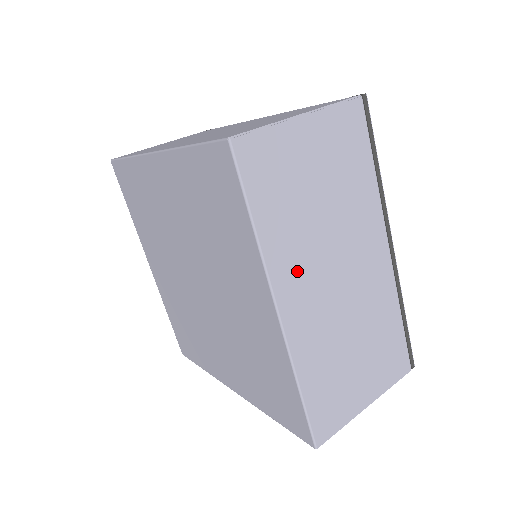
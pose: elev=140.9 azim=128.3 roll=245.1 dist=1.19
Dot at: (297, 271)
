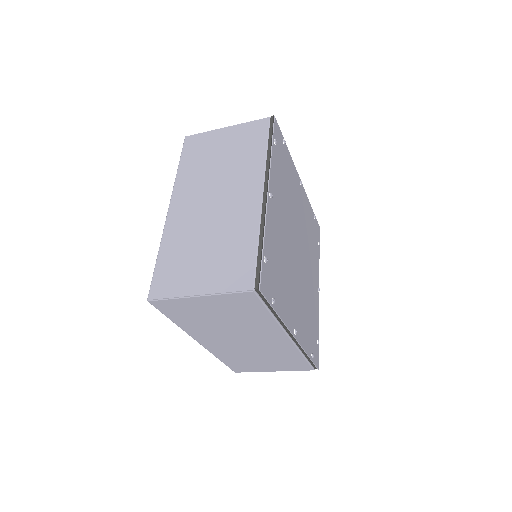
Dot at: (189, 191)
